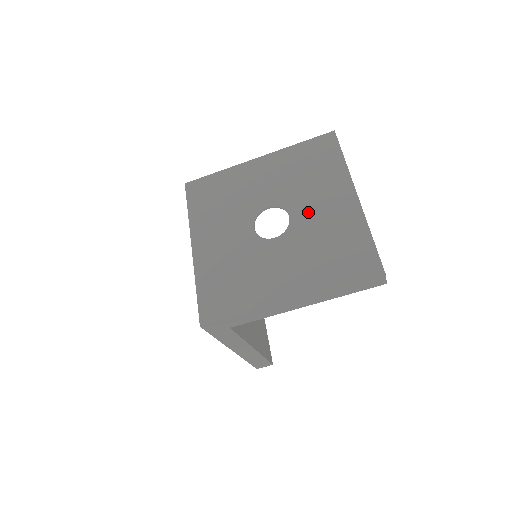
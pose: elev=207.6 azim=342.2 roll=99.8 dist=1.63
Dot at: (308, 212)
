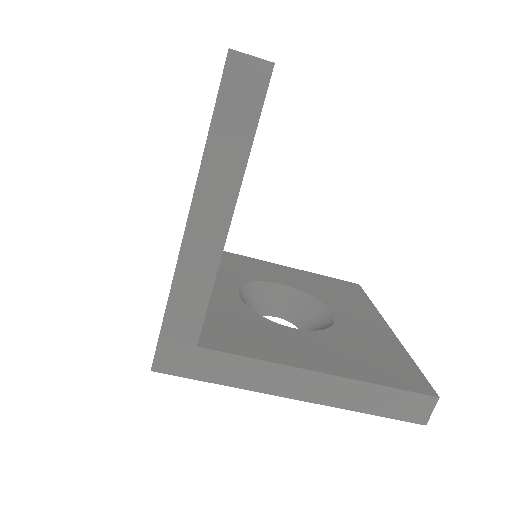
Dot at: occluded
